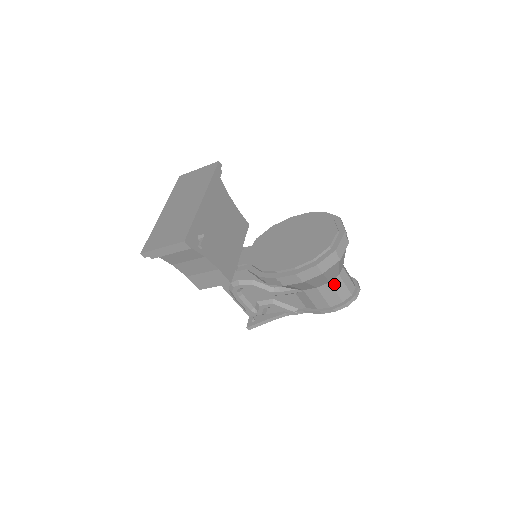
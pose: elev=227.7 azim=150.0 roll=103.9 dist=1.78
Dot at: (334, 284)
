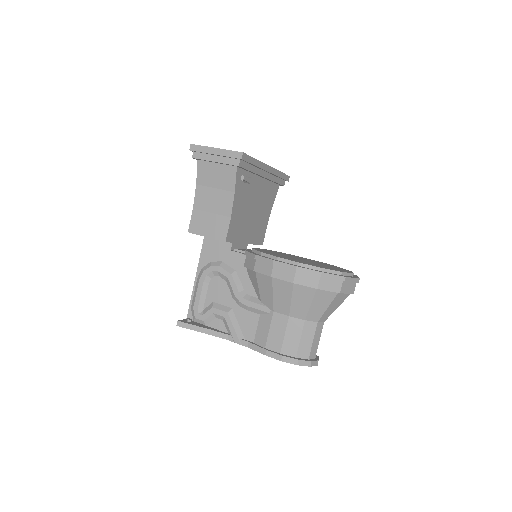
Dot at: (306, 327)
